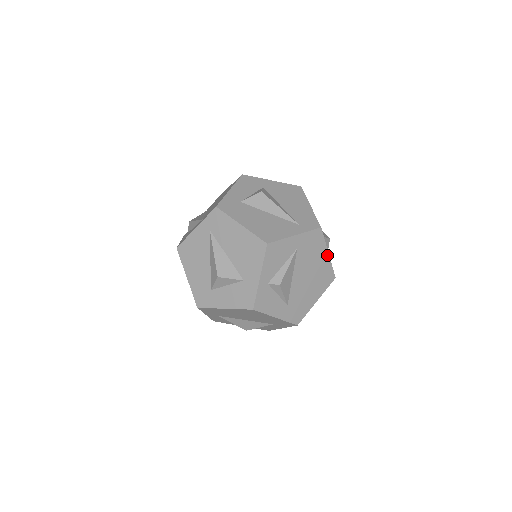
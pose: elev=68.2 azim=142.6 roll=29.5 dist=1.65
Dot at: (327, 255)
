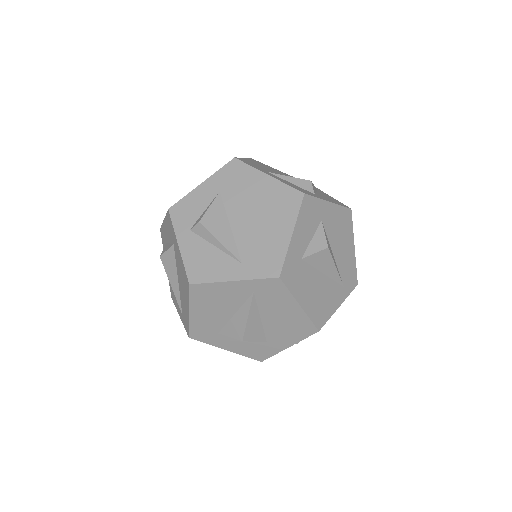
Dot at: occluded
